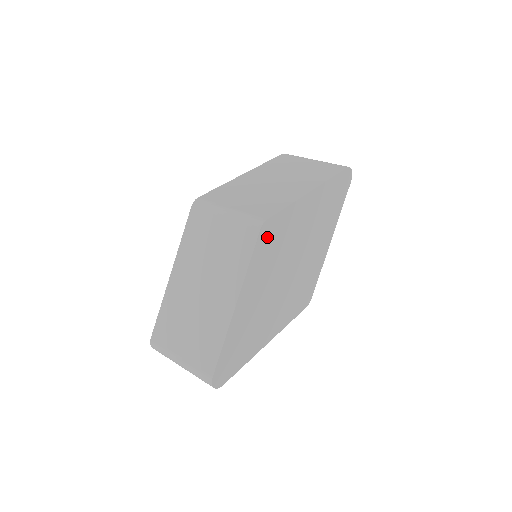
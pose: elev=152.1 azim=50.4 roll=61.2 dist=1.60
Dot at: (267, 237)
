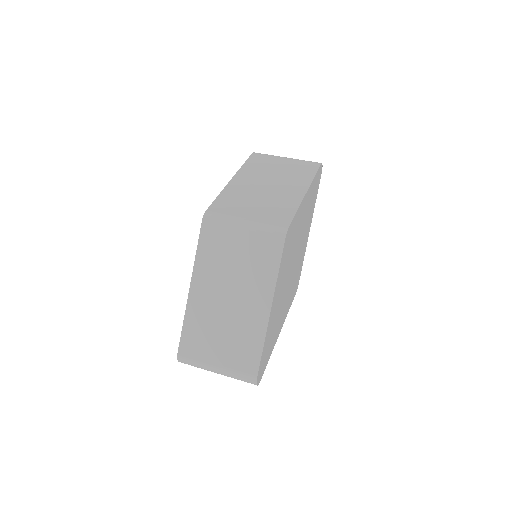
Dot at: (287, 242)
